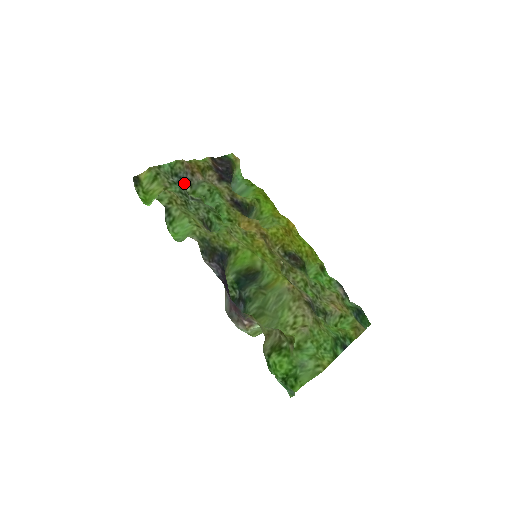
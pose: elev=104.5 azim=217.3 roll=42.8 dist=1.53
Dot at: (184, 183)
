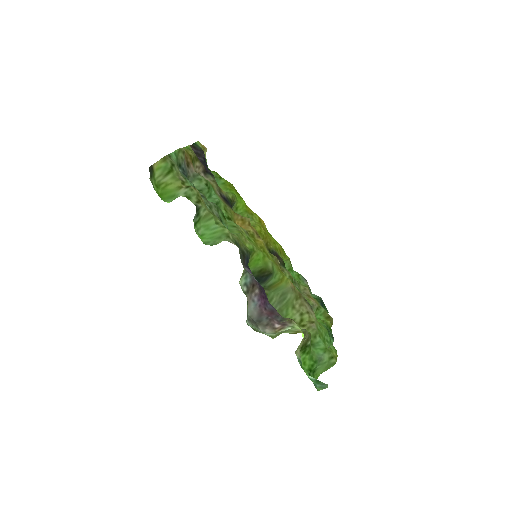
Dot at: (186, 175)
